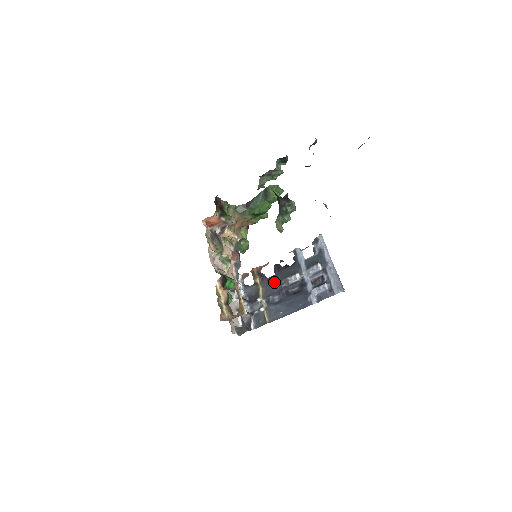
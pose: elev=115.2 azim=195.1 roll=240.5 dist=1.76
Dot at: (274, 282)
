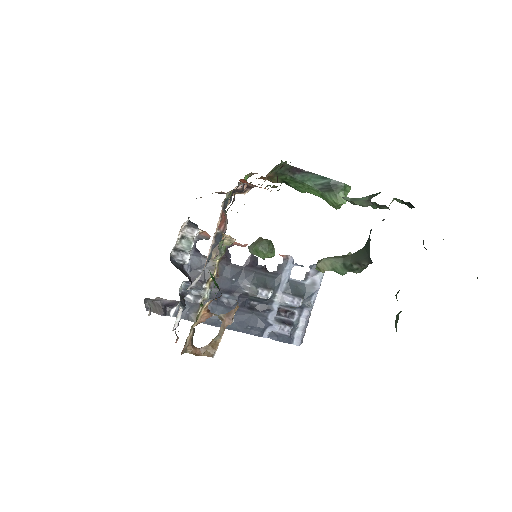
Dot at: (237, 276)
